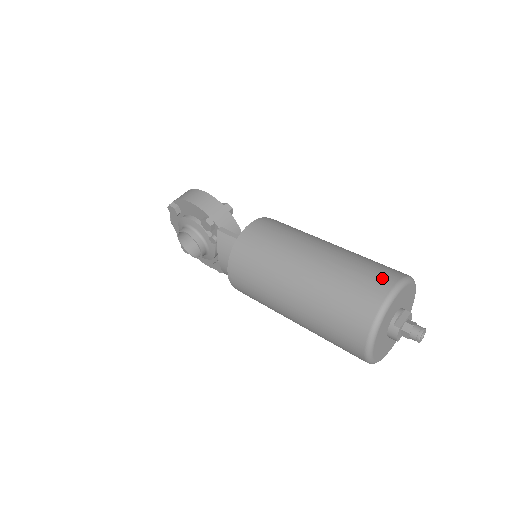
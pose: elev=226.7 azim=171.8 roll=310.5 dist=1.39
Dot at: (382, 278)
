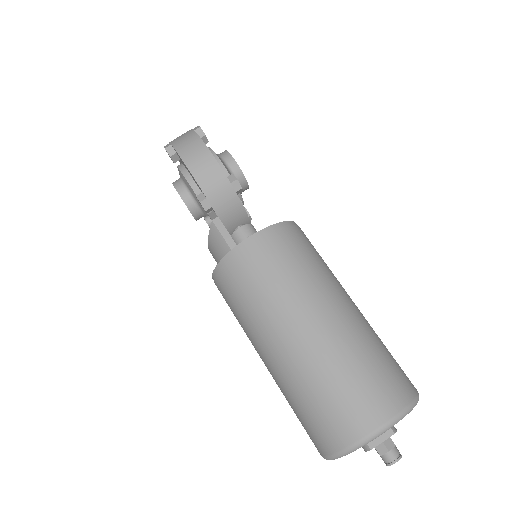
Dot at: (373, 407)
